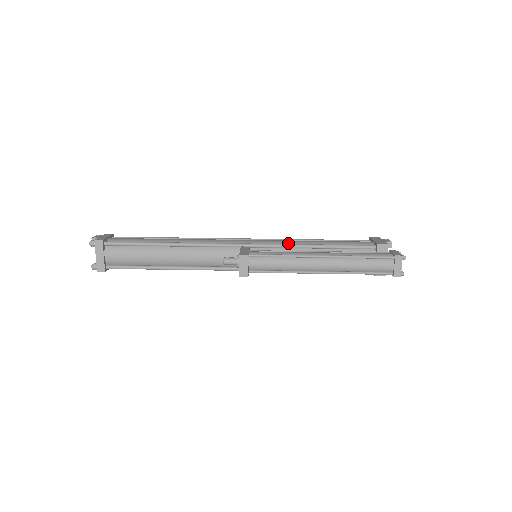
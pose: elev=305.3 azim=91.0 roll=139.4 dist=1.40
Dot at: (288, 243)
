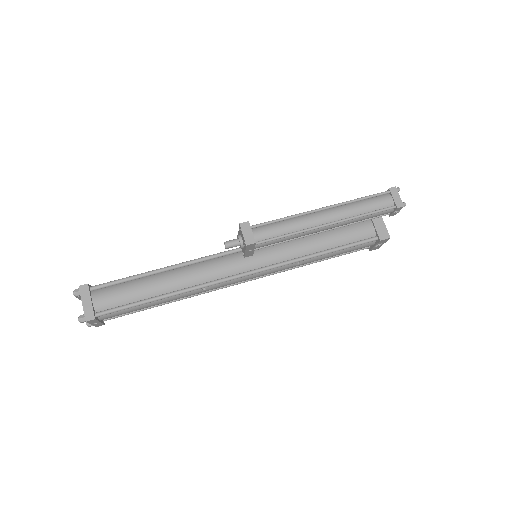
Dot at: occluded
